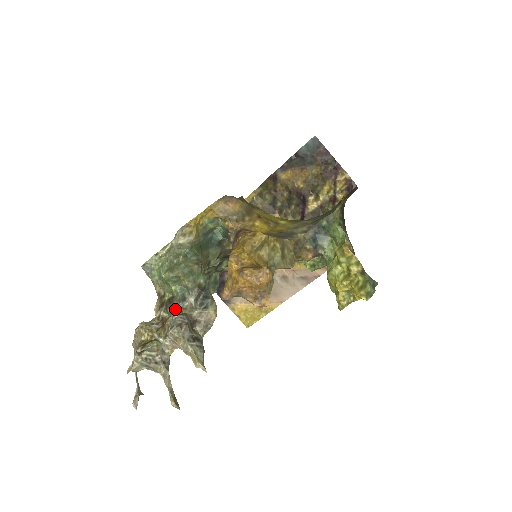
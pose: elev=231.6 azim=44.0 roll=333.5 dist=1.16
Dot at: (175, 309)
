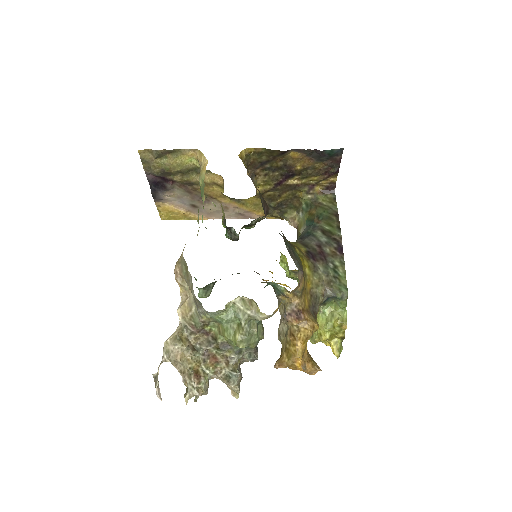
Dot at: (231, 358)
